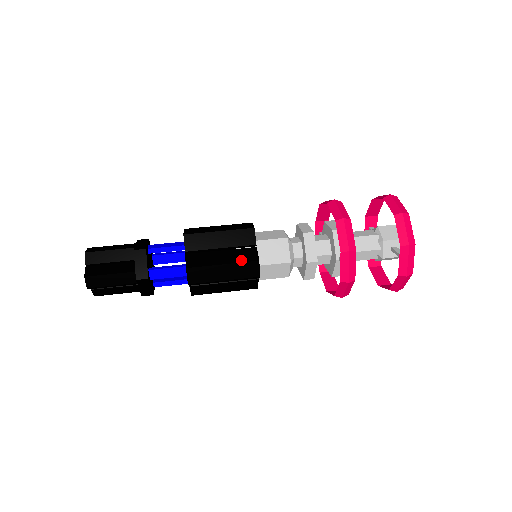
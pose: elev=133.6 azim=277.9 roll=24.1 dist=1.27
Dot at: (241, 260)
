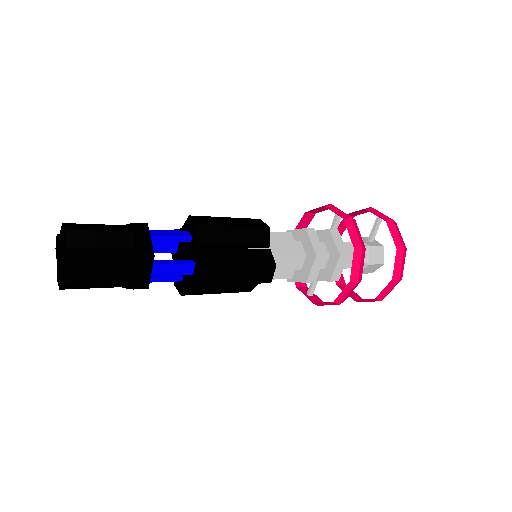
Dot at: occluded
